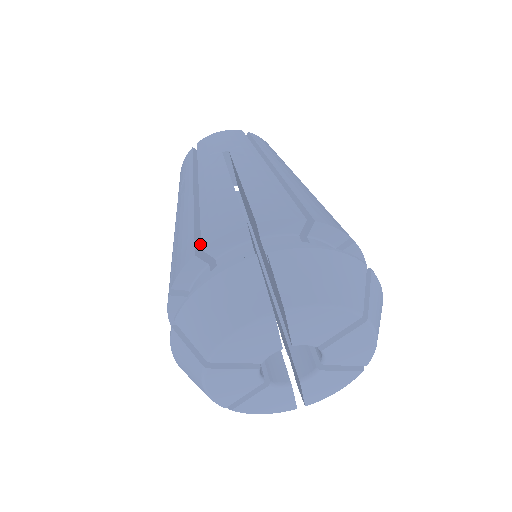
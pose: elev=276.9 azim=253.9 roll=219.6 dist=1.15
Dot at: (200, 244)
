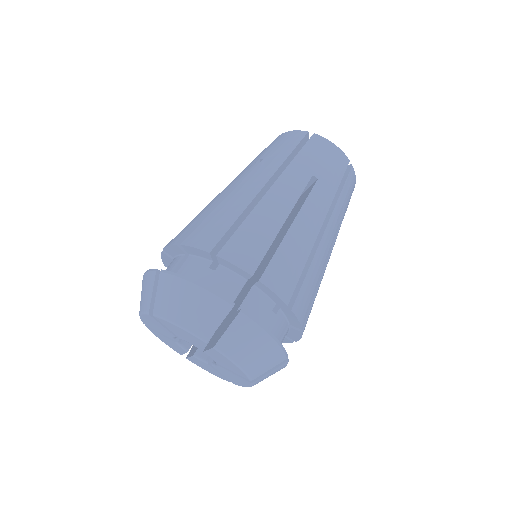
Dot at: (223, 242)
